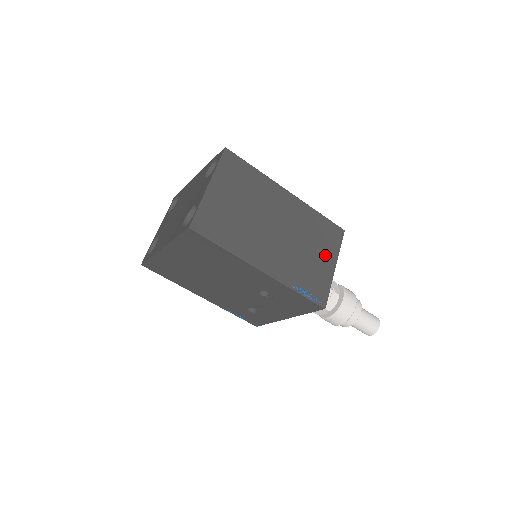
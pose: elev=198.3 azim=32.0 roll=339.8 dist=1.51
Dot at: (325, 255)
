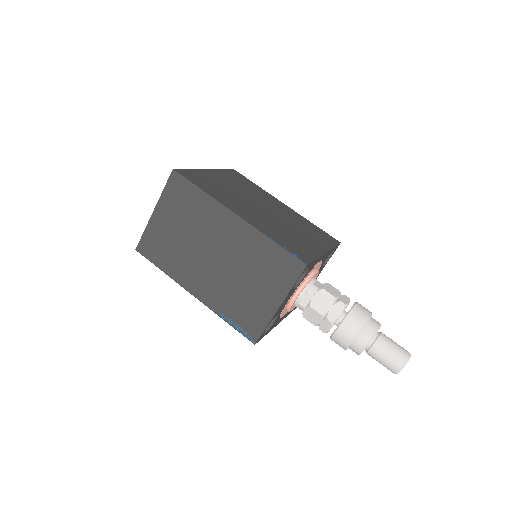
Dot at: (268, 291)
